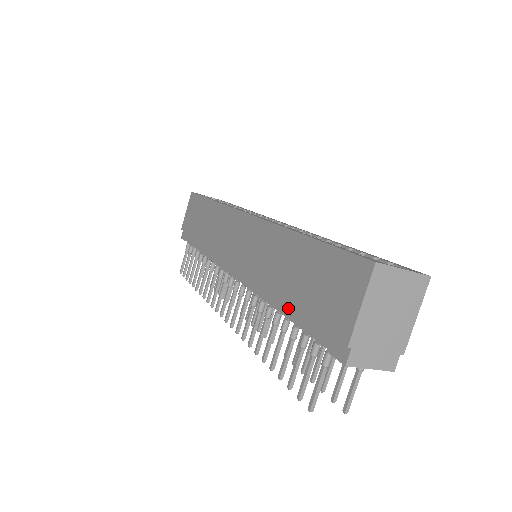
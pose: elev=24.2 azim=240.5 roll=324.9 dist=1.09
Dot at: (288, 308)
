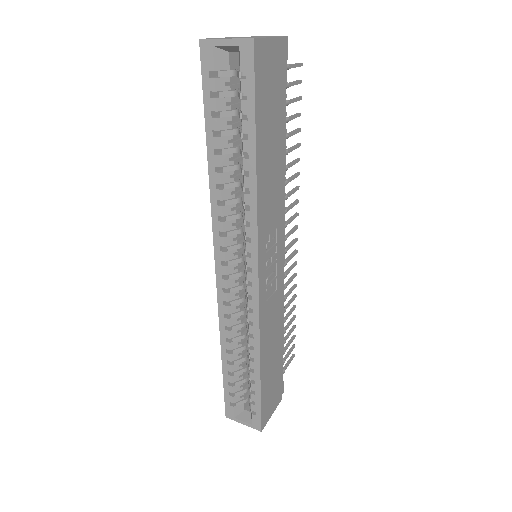
Dot at: occluded
